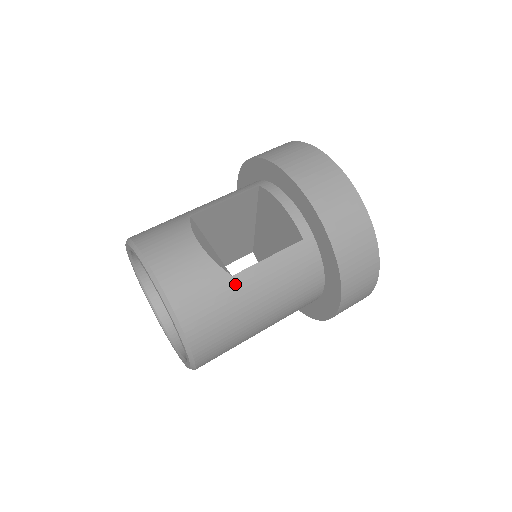
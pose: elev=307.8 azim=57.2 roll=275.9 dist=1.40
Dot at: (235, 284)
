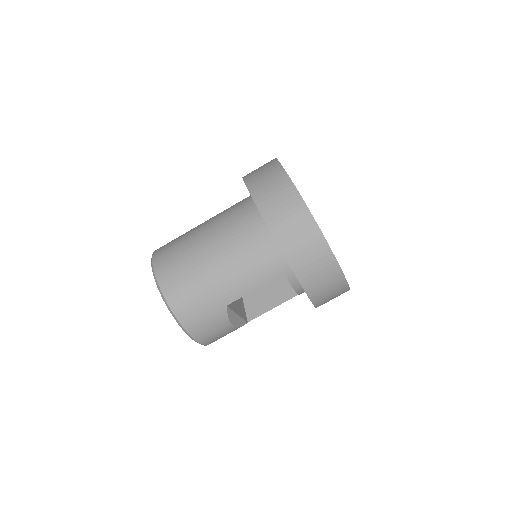
Dot at: occluded
